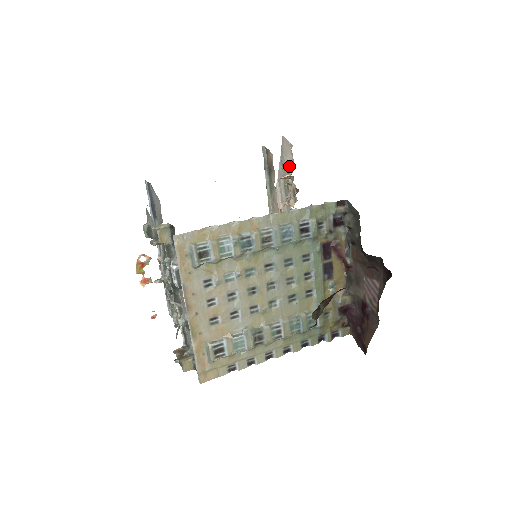
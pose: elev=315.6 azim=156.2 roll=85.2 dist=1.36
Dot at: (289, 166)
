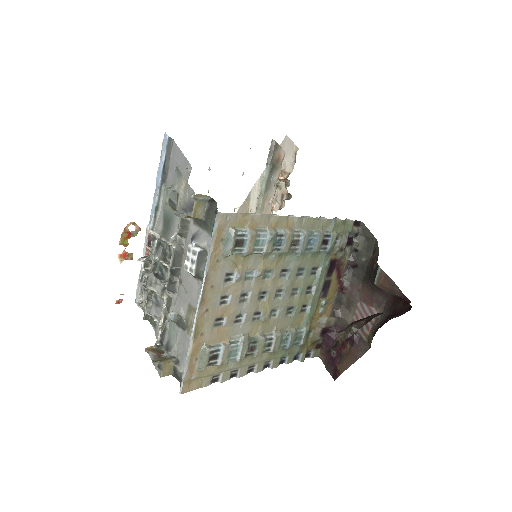
Dot at: (286, 168)
